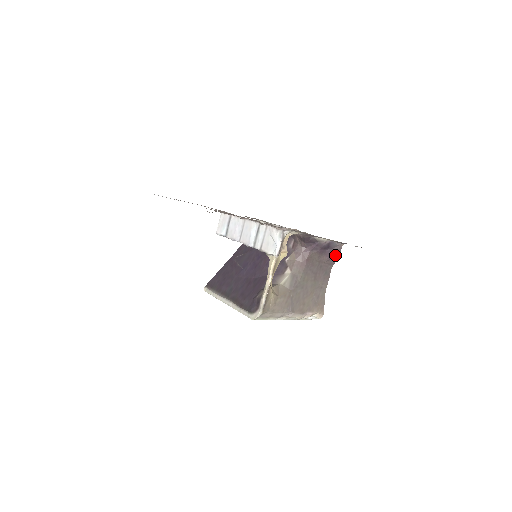
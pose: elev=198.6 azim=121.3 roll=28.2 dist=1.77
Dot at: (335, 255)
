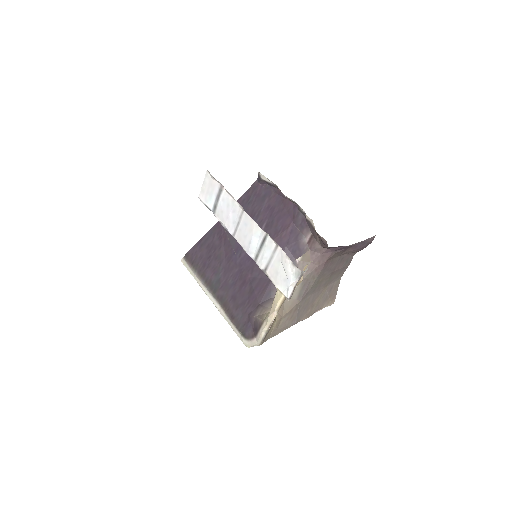
Dot at: (364, 245)
